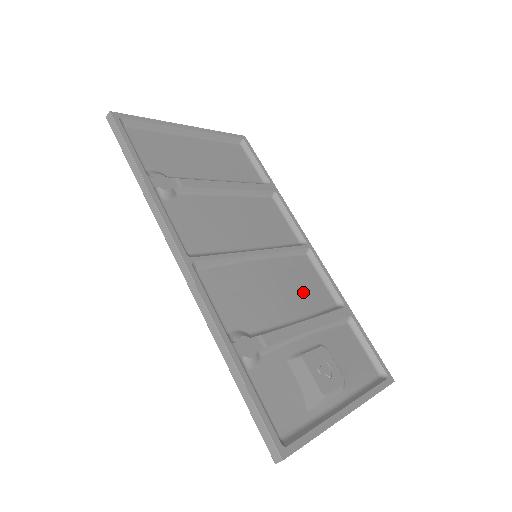
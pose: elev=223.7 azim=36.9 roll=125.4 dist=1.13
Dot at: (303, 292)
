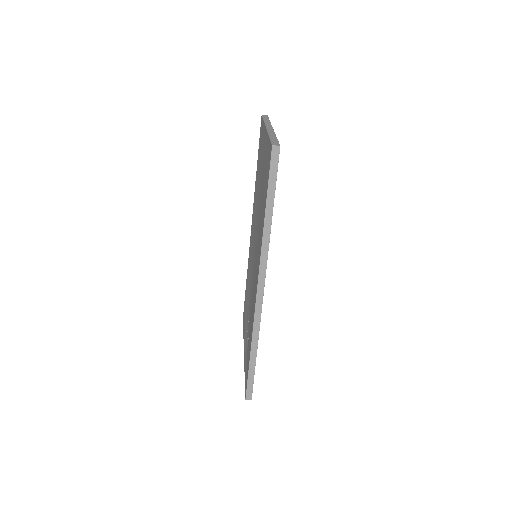
Dot at: occluded
